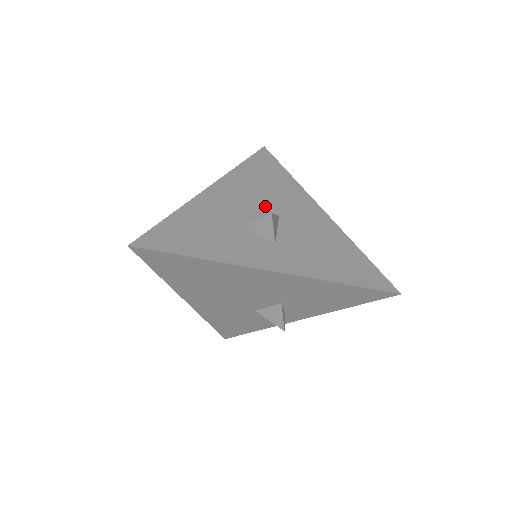
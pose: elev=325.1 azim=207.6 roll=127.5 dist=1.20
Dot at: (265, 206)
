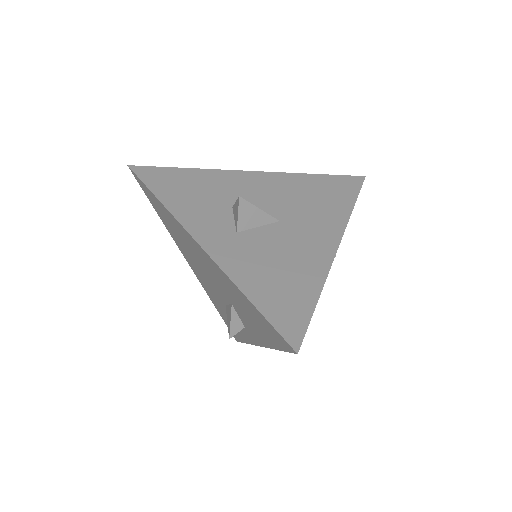
Dot at: (279, 208)
